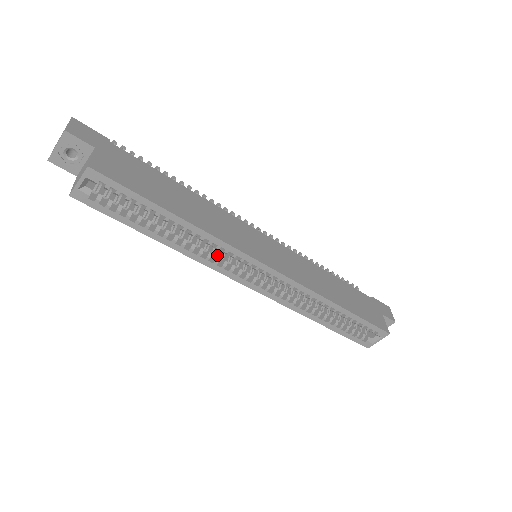
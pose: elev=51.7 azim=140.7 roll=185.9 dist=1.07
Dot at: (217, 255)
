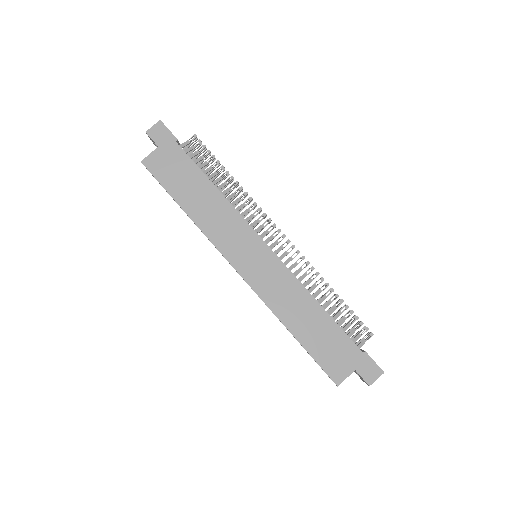
Dot at: occluded
